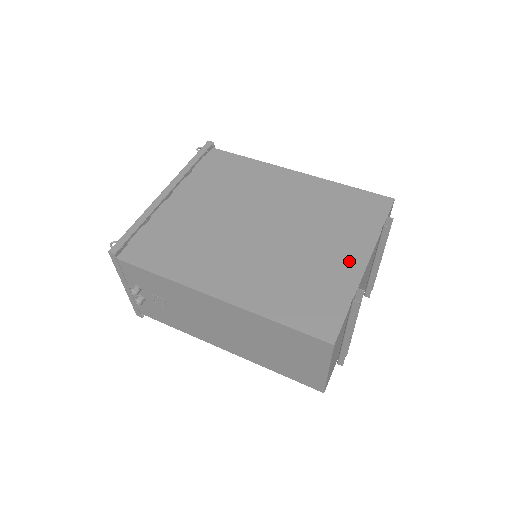
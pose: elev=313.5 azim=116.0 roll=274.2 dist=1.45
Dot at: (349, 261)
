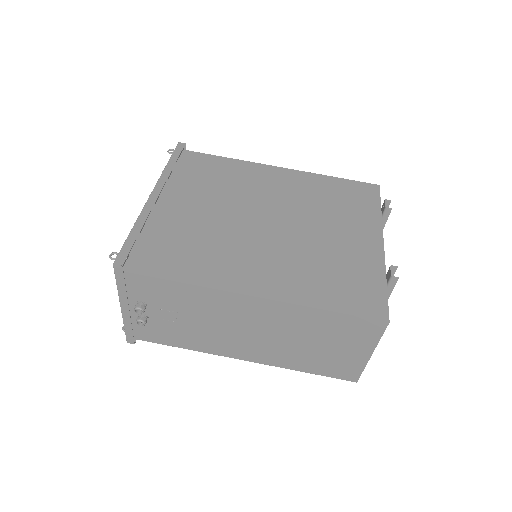
Dot at: (366, 243)
